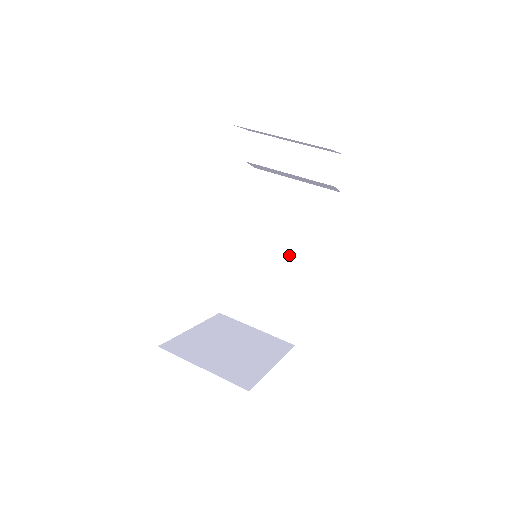
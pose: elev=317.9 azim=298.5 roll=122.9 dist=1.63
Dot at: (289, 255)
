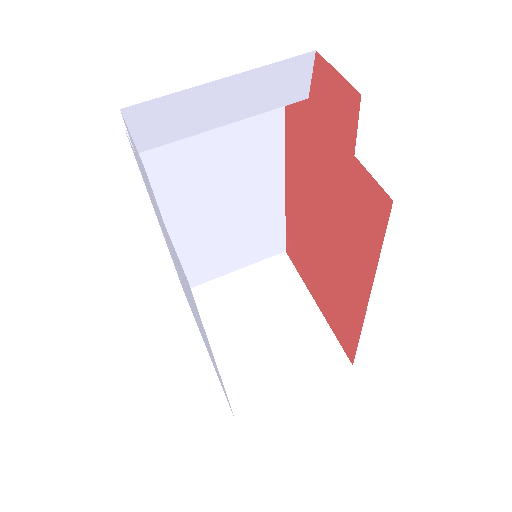
Dot at: (242, 192)
